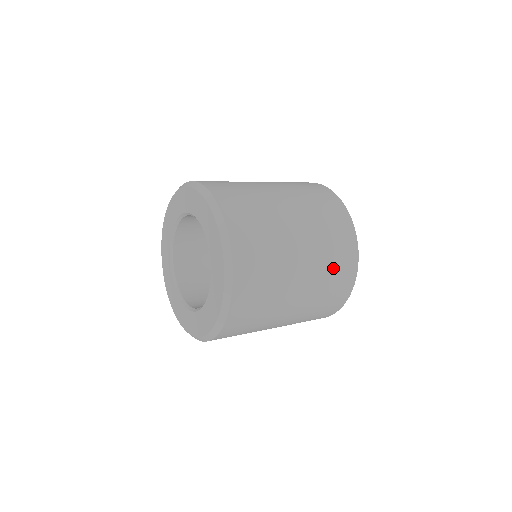
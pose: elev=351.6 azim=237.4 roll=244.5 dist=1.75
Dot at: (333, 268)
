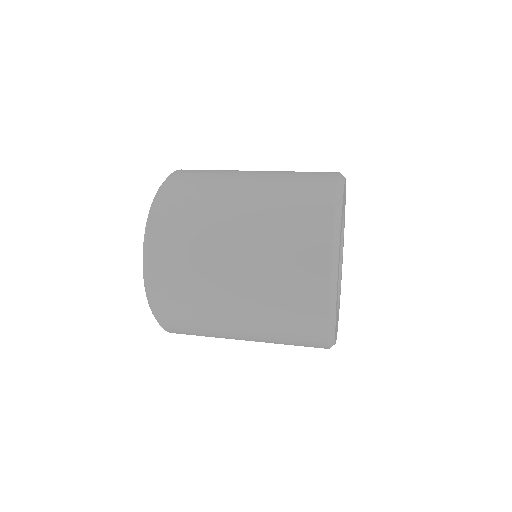
Dot at: (284, 289)
